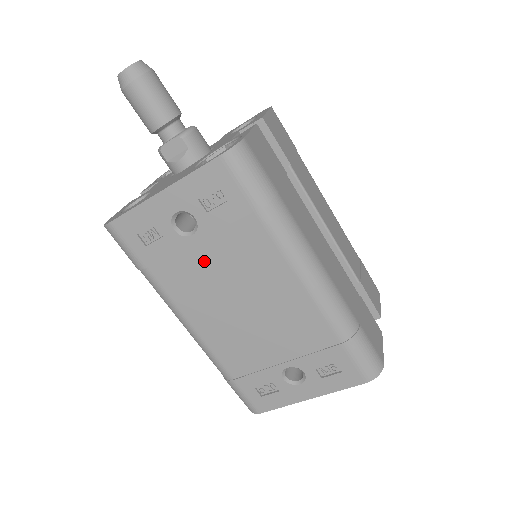
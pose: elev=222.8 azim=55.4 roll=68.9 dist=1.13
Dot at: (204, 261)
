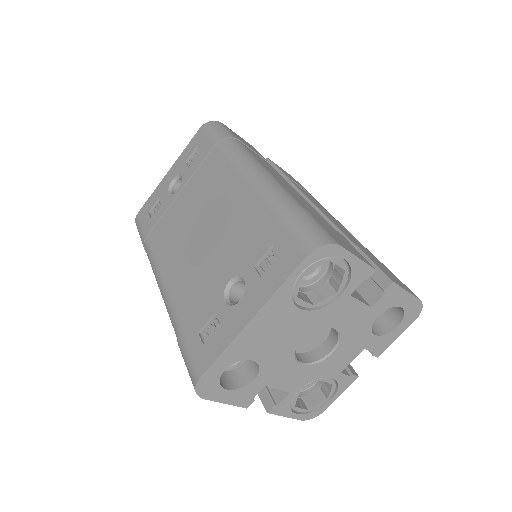
Dot at: (181, 206)
